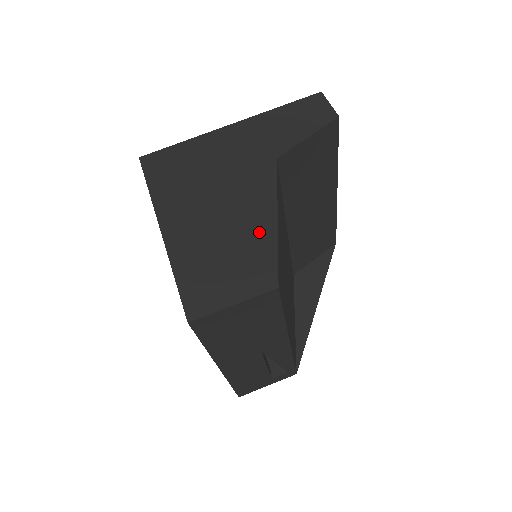
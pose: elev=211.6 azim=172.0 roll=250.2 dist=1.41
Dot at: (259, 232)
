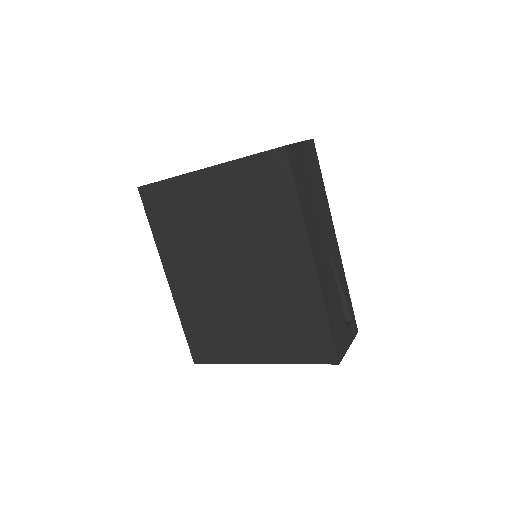
Dot at: occluded
